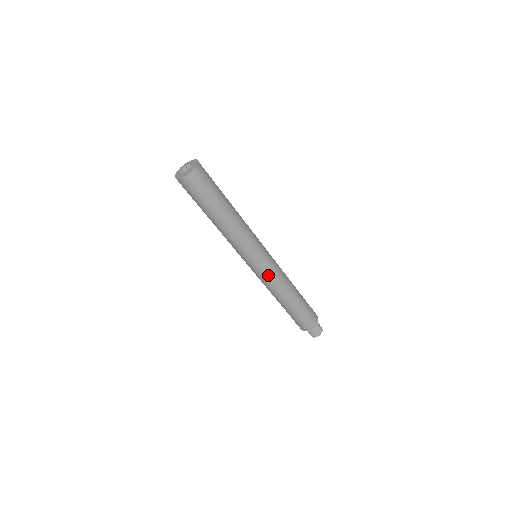
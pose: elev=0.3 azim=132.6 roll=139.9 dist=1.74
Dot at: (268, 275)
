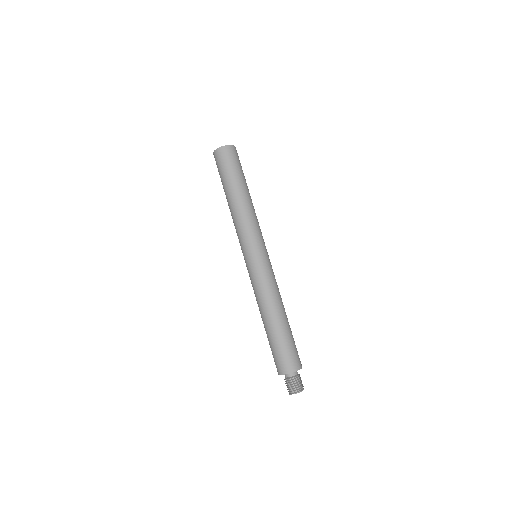
Dot at: (252, 277)
